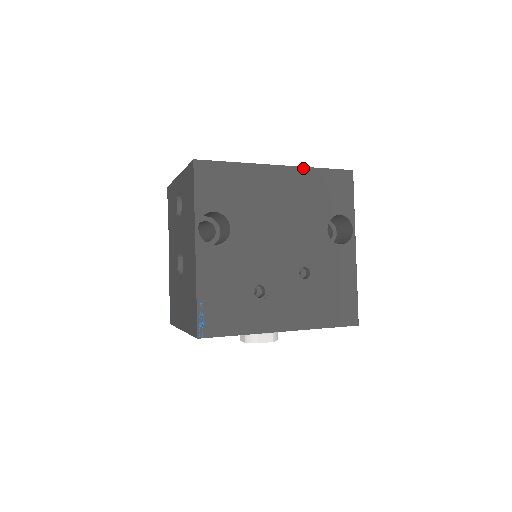
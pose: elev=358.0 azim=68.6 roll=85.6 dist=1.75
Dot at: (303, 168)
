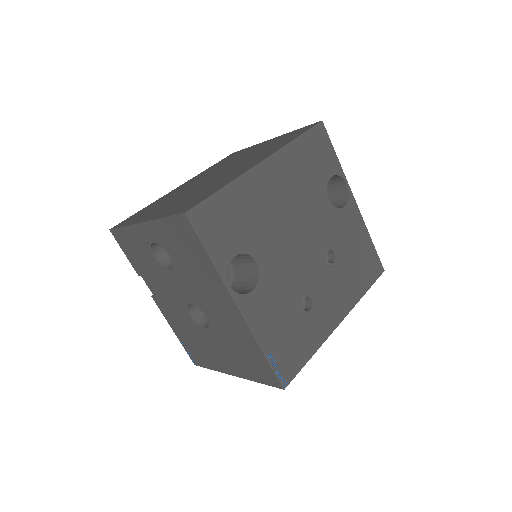
Dot at: (284, 148)
